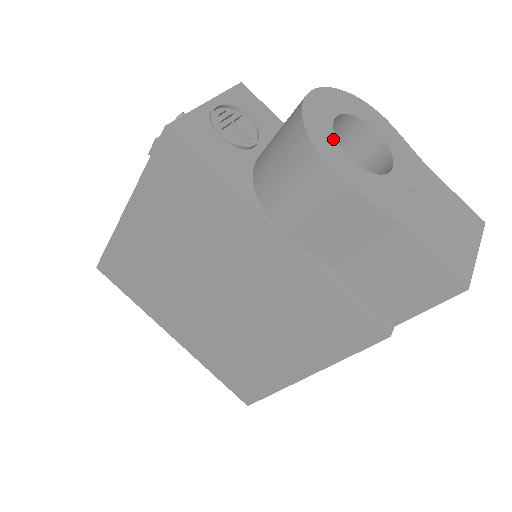
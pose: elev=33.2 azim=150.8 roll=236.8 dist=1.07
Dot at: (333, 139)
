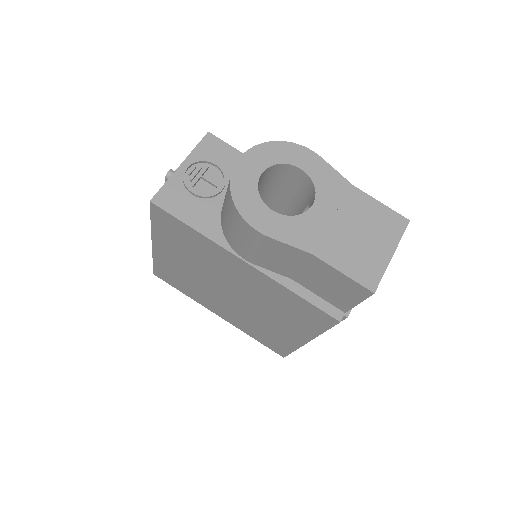
Dot at: (257, 198)
